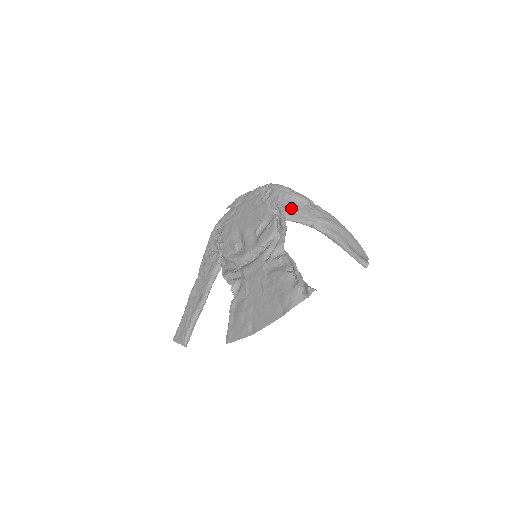
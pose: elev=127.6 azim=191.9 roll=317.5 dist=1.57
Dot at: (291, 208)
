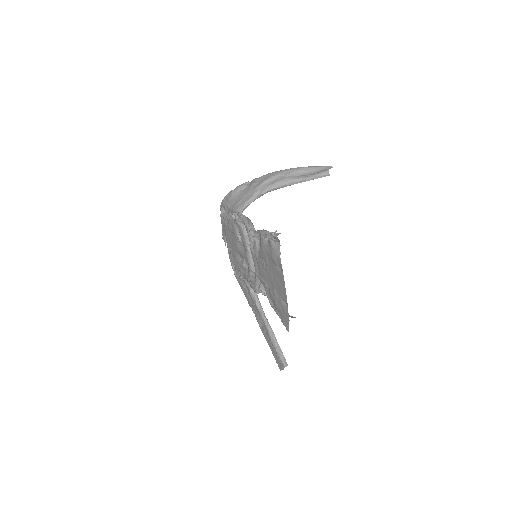
Dot at: (237, 202)
